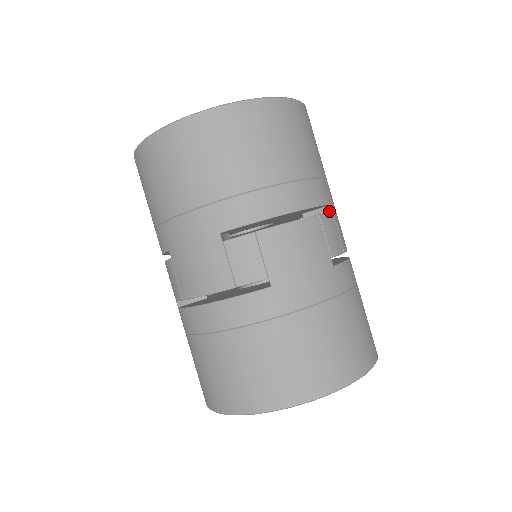
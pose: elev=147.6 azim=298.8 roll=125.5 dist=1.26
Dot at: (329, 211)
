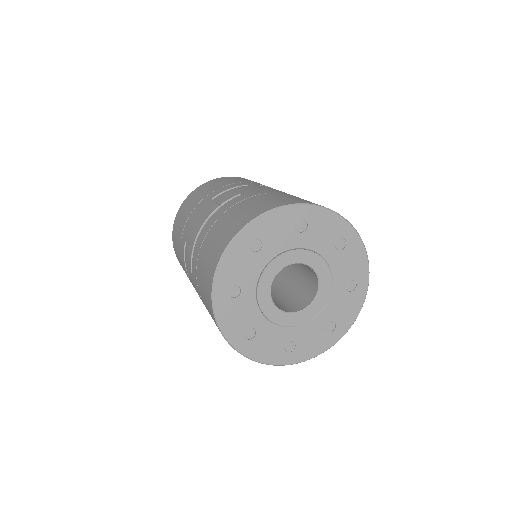
Dot at: occluded
